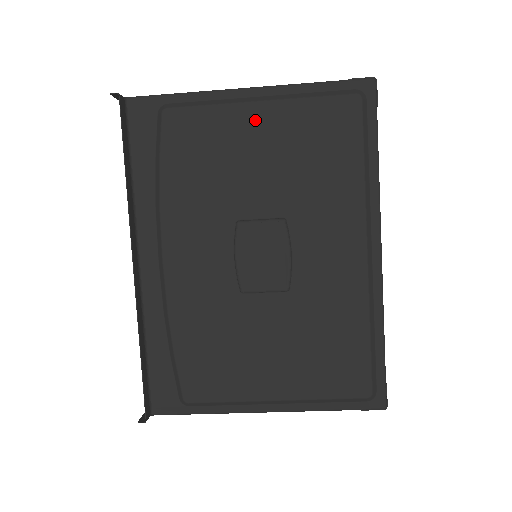
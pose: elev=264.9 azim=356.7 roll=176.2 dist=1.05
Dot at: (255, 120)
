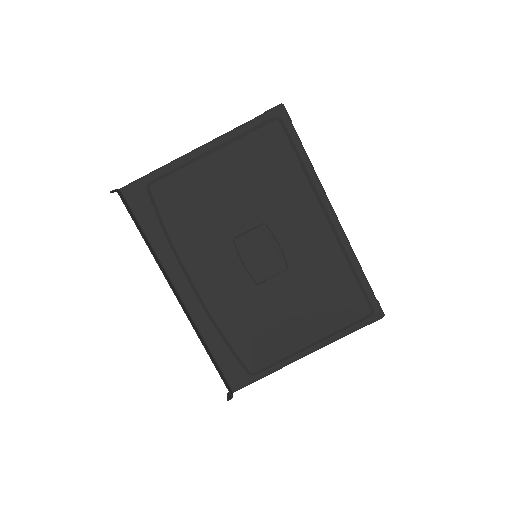
Dot at: (215, 167)
